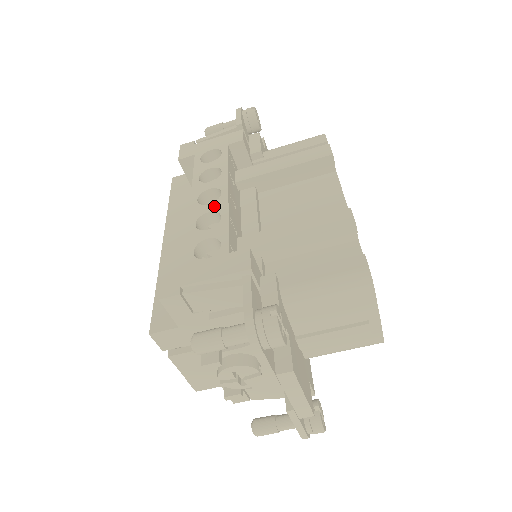
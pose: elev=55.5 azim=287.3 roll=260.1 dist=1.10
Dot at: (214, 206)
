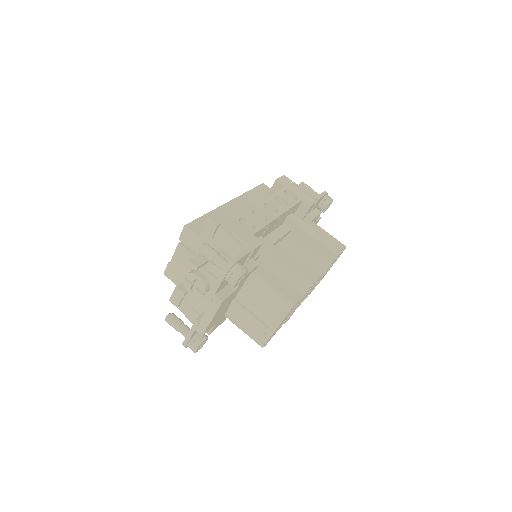
Dot at: (268, 213)
